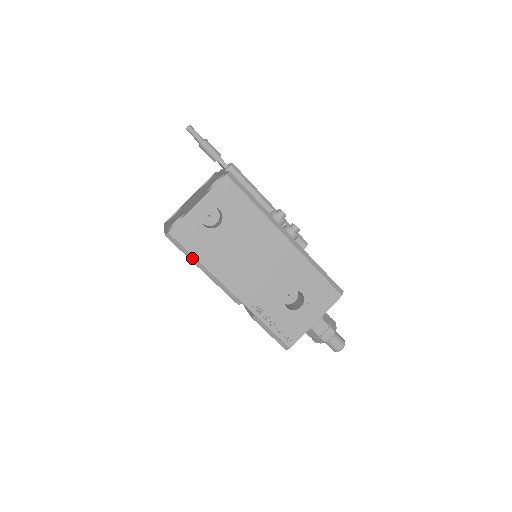
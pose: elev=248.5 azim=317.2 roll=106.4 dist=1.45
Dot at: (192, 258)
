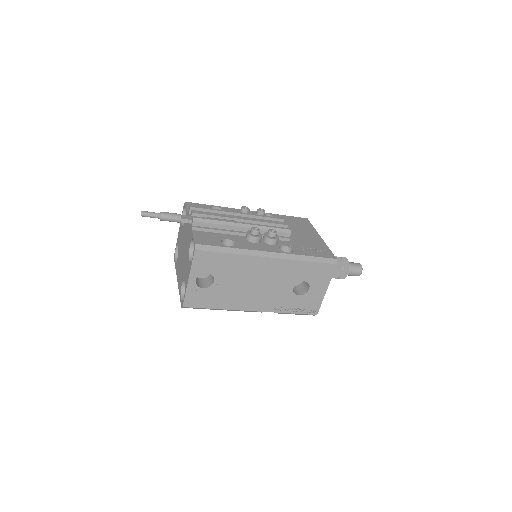
Dot at: (210, 309)
